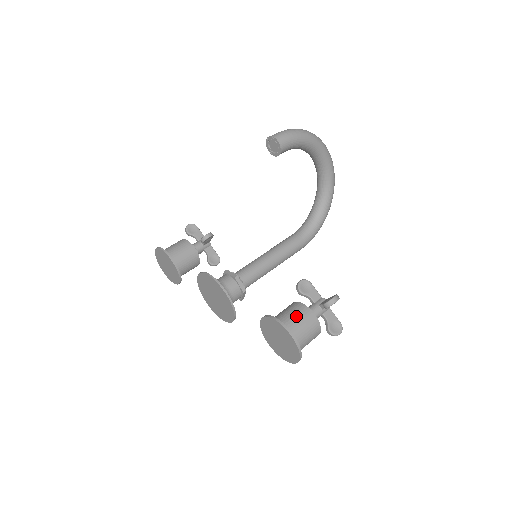
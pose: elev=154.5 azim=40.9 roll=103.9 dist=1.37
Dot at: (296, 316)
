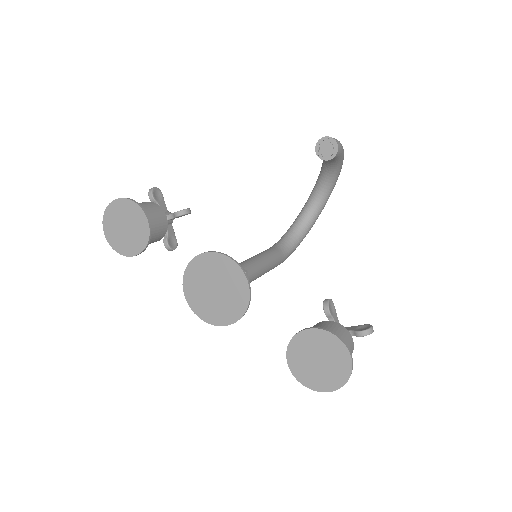
Dot at: (343, 337)
